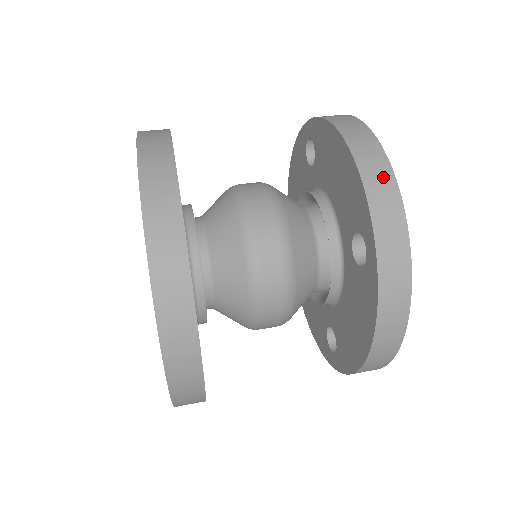
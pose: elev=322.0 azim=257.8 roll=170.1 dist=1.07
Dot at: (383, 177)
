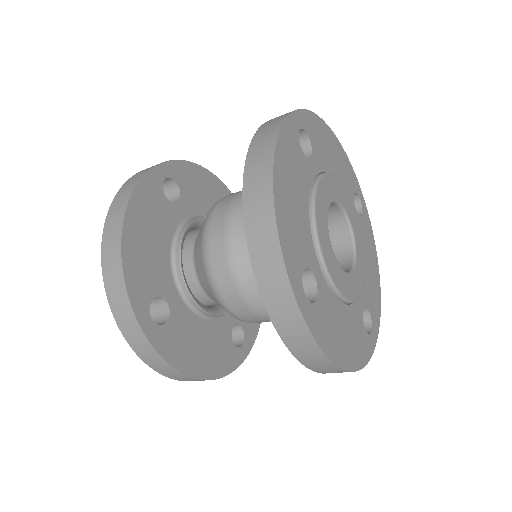
Dot at: occluded
